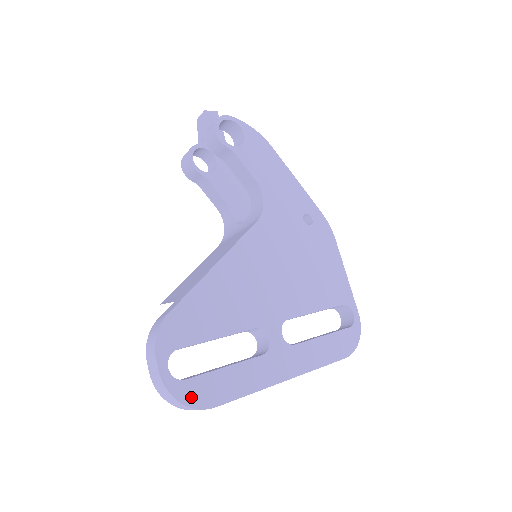
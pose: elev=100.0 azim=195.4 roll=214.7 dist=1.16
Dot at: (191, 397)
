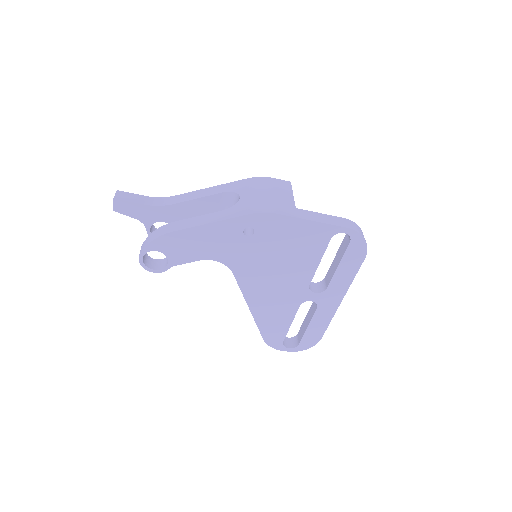
Dot at: (308, 345)
